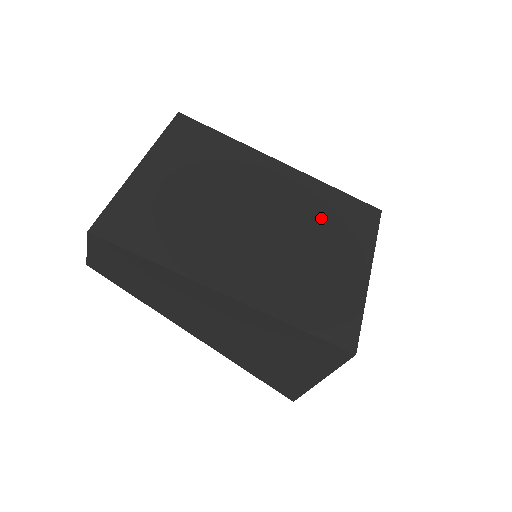
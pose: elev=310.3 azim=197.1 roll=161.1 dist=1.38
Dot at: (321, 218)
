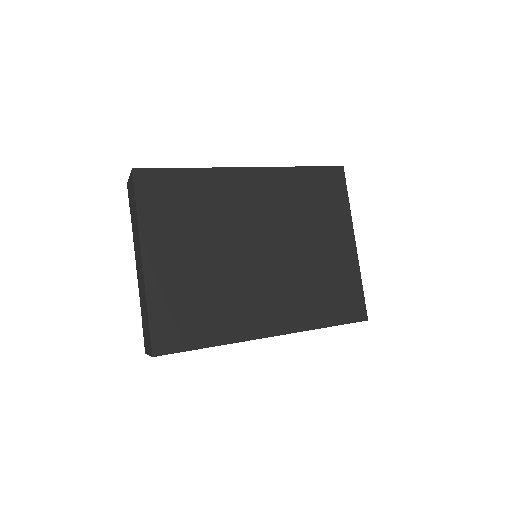
Dot at: (303, 211)
